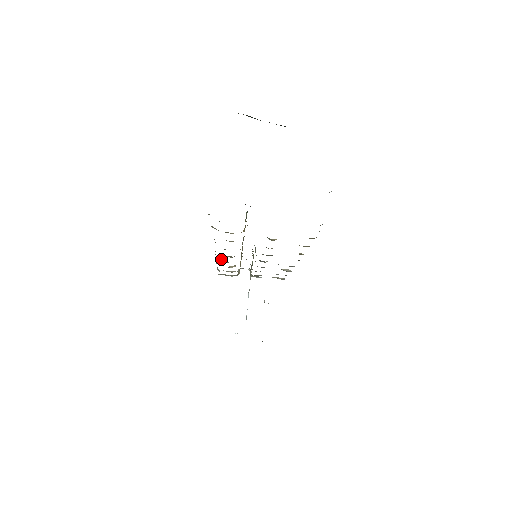
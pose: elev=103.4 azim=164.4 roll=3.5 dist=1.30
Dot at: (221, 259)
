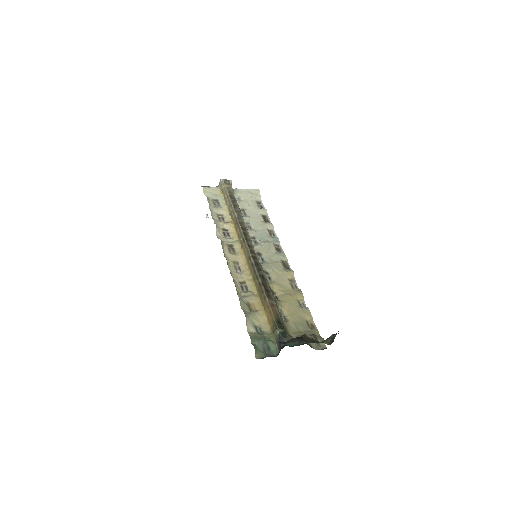
Dot at: (226, 249)
